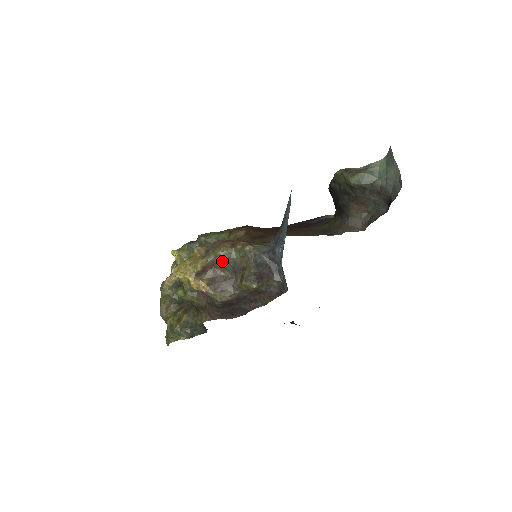
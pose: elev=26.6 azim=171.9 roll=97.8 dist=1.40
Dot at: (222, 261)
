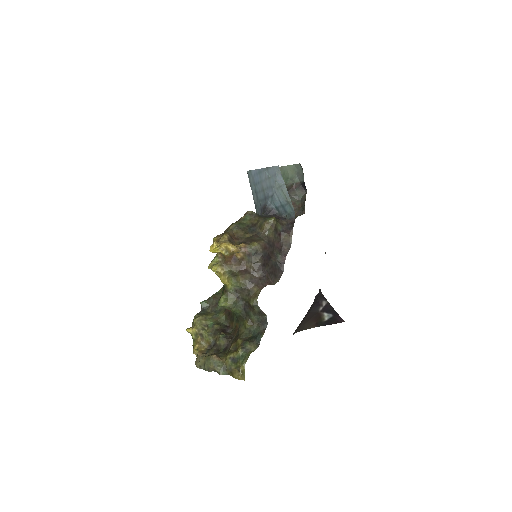
Dot at: (239, 230)
